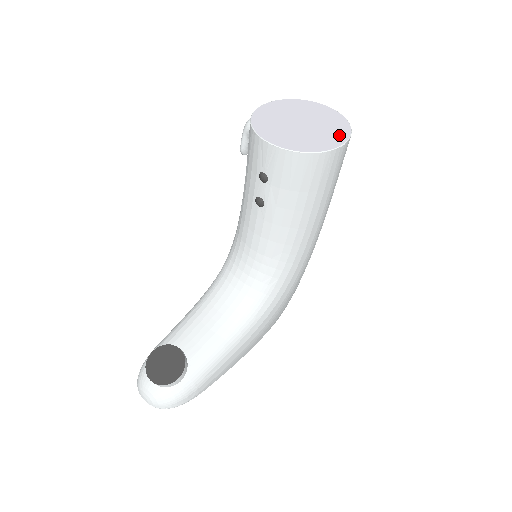
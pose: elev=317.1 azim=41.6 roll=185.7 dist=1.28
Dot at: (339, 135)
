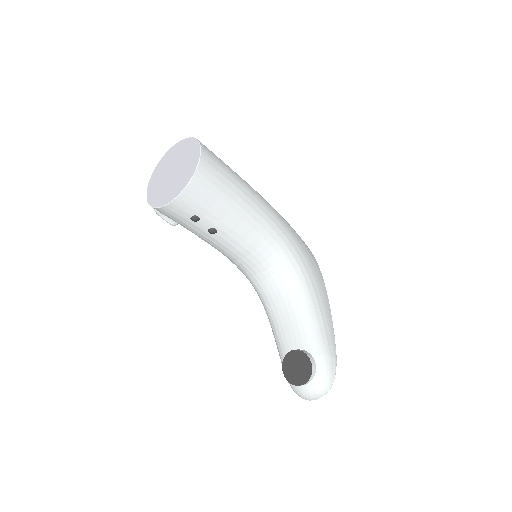
Dot at: (194, 149)
